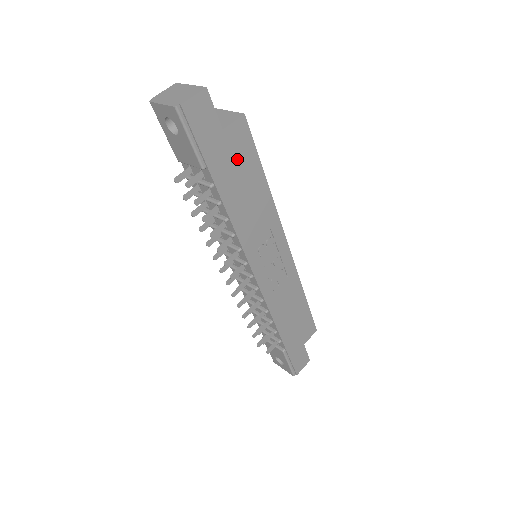
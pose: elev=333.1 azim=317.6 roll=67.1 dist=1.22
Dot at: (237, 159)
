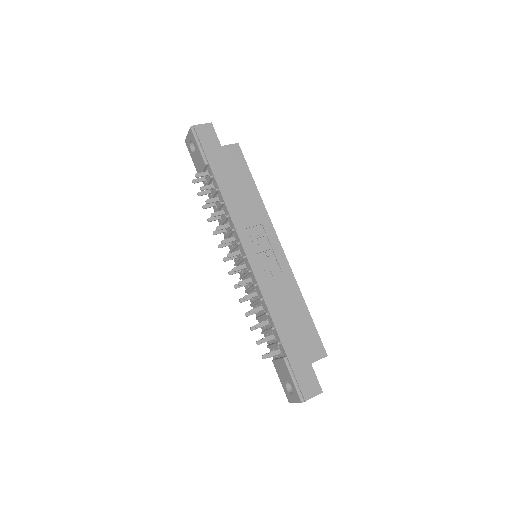
Dot at: (232, 166)
